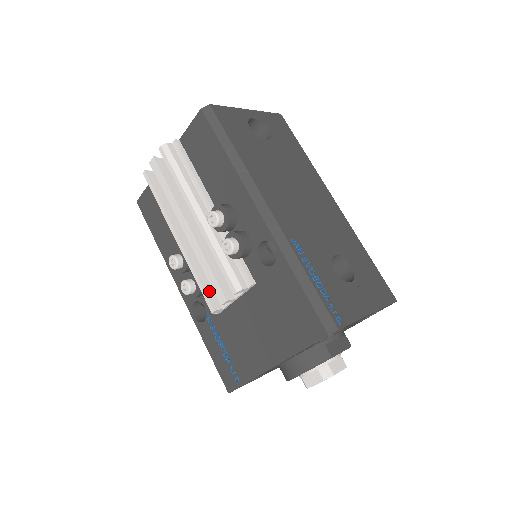
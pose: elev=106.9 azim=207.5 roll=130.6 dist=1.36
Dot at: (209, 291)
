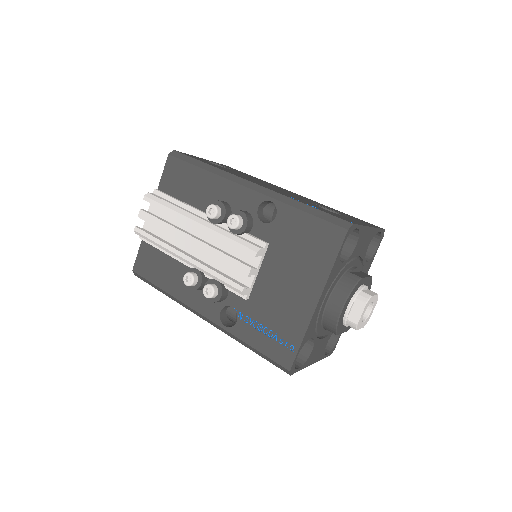
Dot at: (231, 279)
